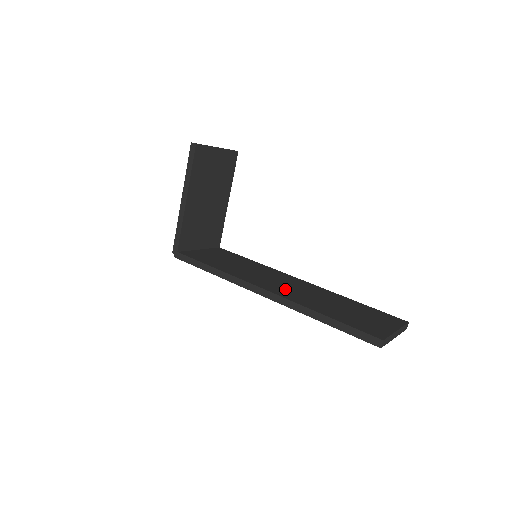
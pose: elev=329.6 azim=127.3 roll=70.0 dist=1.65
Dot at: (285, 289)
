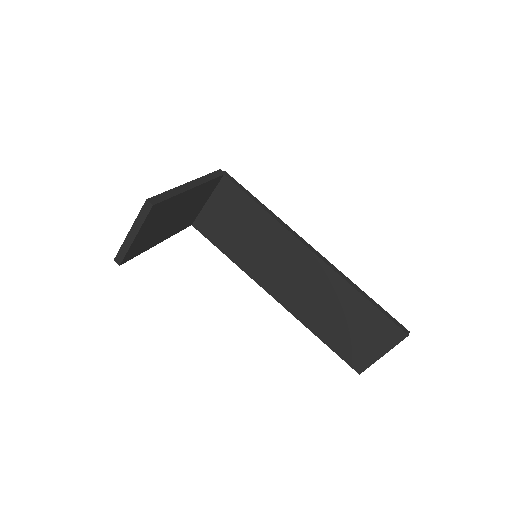
Dot at: (292, 291)
